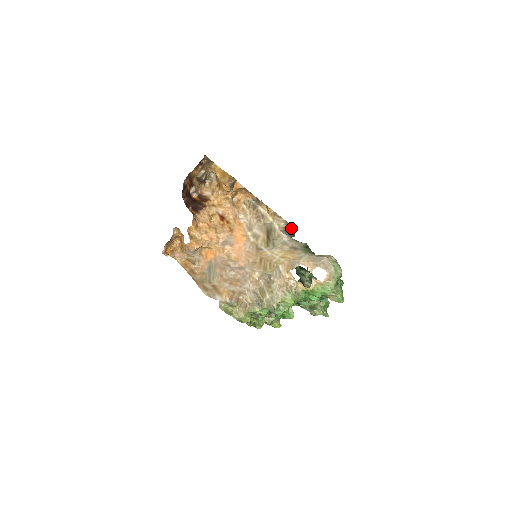
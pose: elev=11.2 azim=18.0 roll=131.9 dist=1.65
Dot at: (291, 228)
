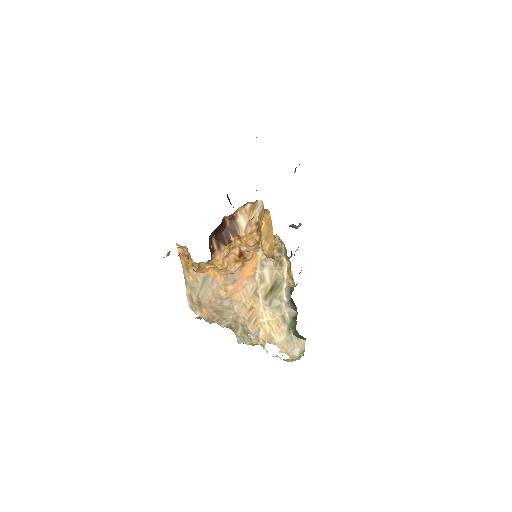
Dot at: (300, 272)
